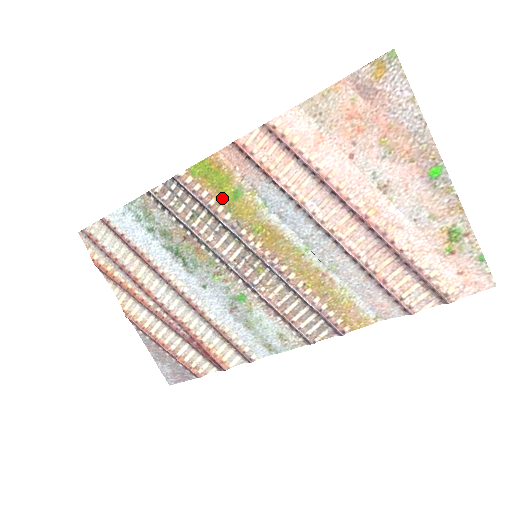
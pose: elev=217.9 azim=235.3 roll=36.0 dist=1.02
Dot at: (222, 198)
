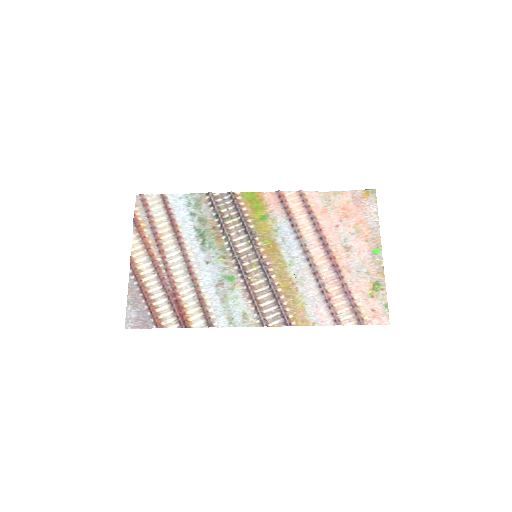
Dot at: (253, 216)
